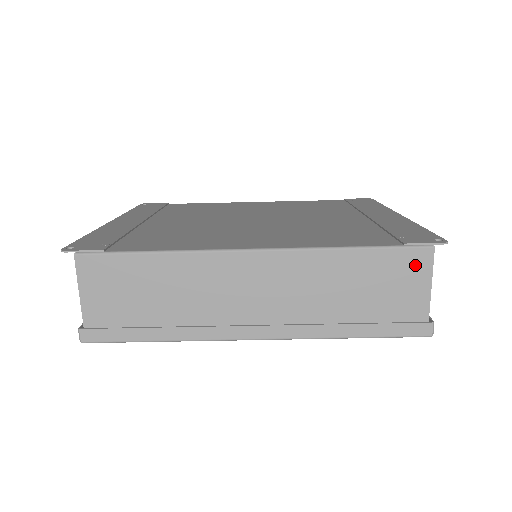
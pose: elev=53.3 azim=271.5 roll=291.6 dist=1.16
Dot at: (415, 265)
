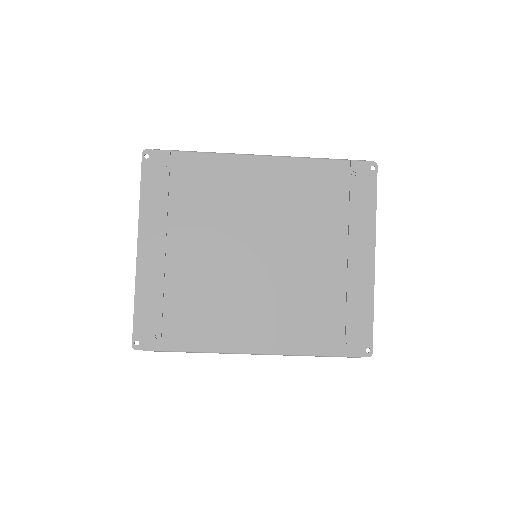
Dot at: occluded
